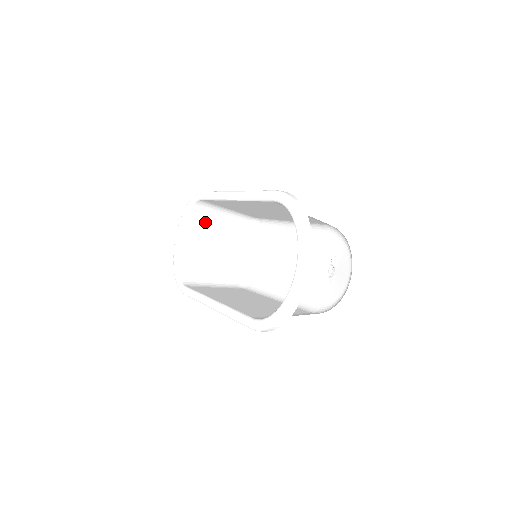
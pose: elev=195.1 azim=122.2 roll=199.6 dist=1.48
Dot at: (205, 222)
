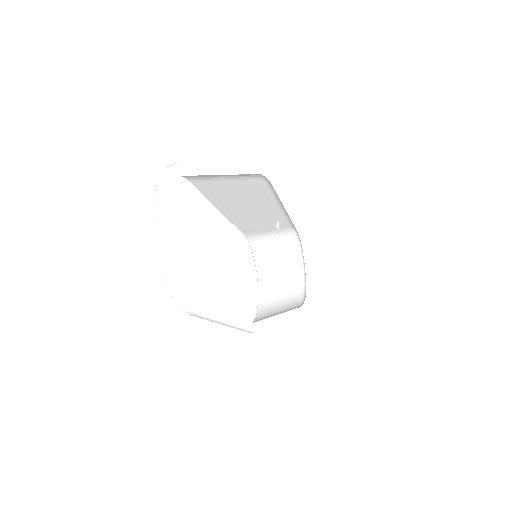
Dot at: (270, 259)
